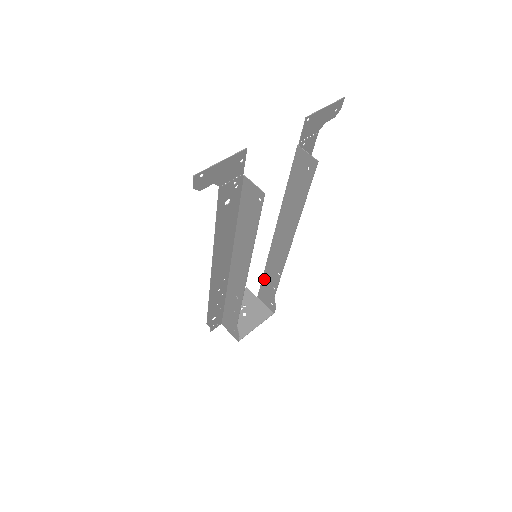
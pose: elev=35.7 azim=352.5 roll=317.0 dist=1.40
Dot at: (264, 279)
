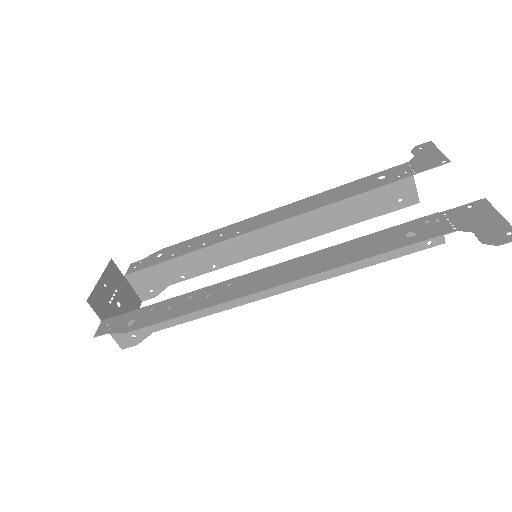
Dot at: (172, 262)
